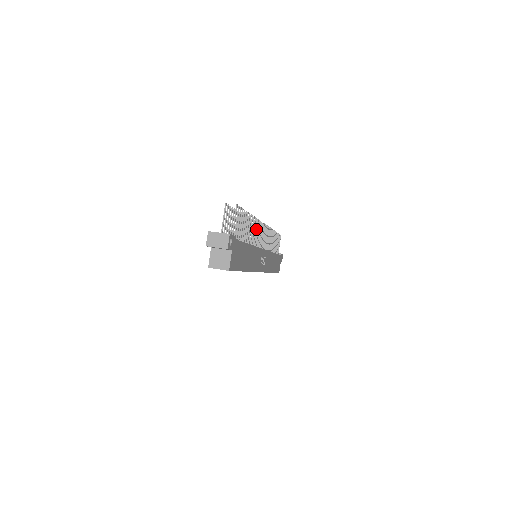
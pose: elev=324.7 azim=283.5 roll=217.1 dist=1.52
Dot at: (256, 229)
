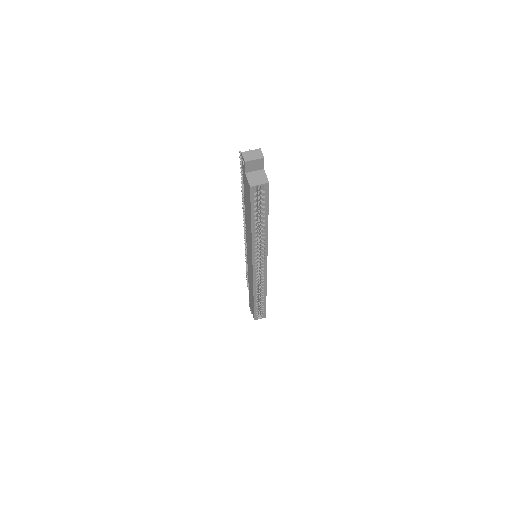
Dot at: occluded
